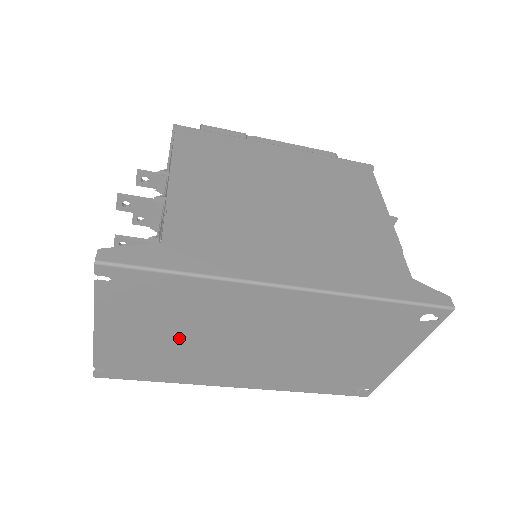
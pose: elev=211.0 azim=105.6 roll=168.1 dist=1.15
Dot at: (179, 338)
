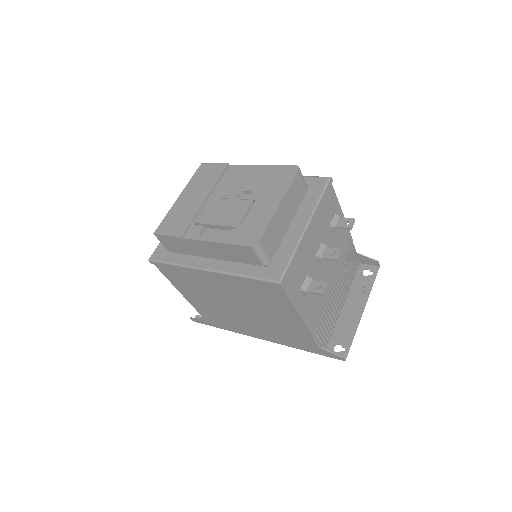
Dot at: occluded
